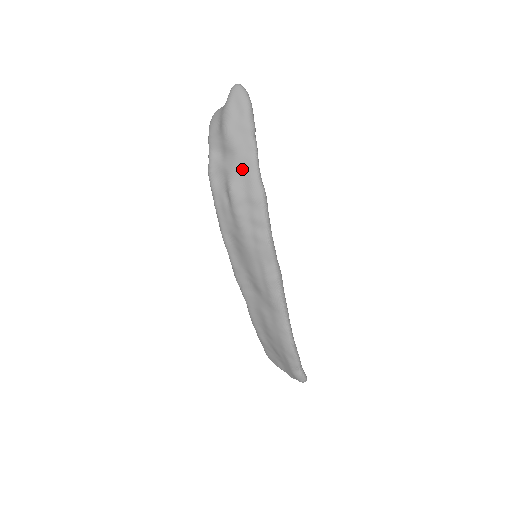
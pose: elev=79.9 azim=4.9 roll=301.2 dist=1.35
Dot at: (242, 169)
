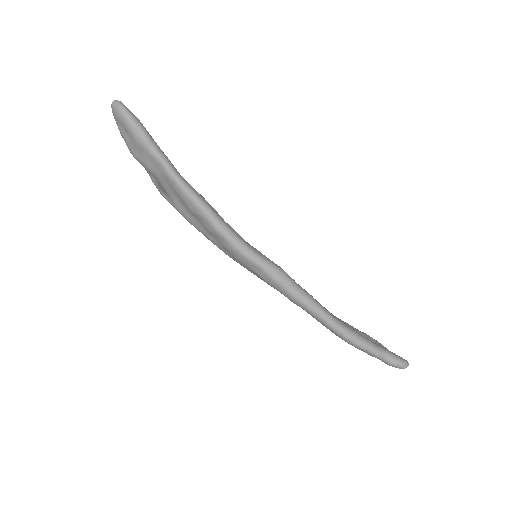
Dot at: (168, 187)
